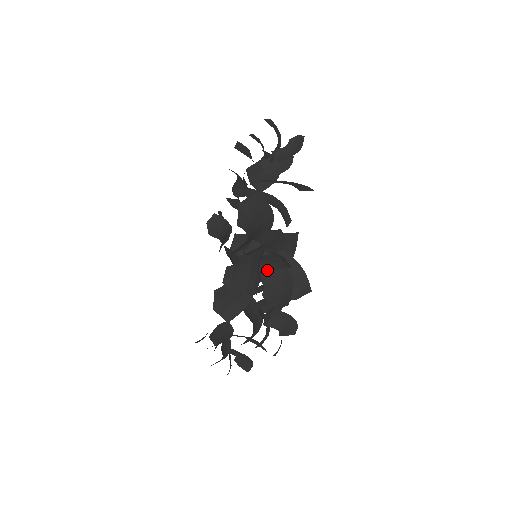
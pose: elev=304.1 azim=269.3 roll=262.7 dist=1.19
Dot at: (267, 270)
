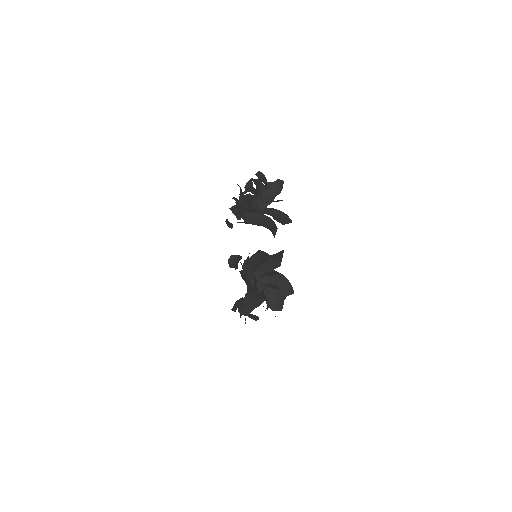
Dot at: (268, 288)
